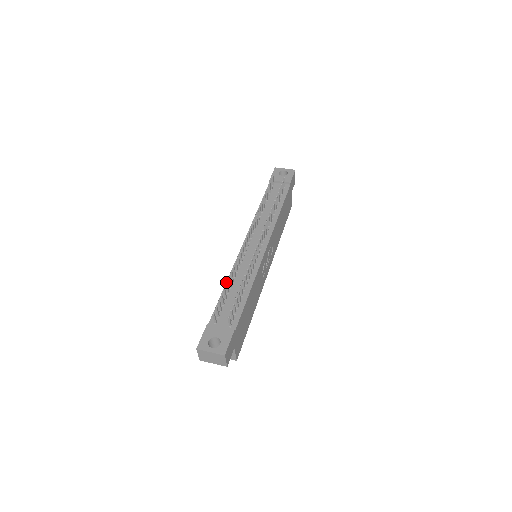
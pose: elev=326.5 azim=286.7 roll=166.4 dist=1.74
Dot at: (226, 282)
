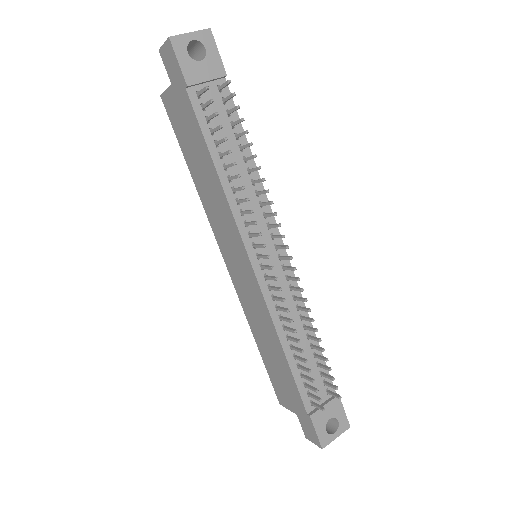
Dot at: (281, 345)
